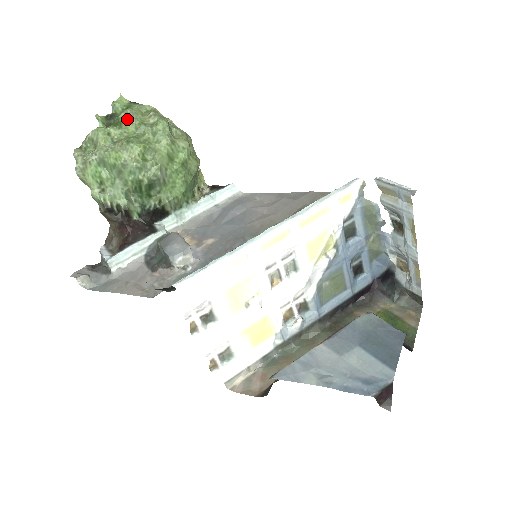
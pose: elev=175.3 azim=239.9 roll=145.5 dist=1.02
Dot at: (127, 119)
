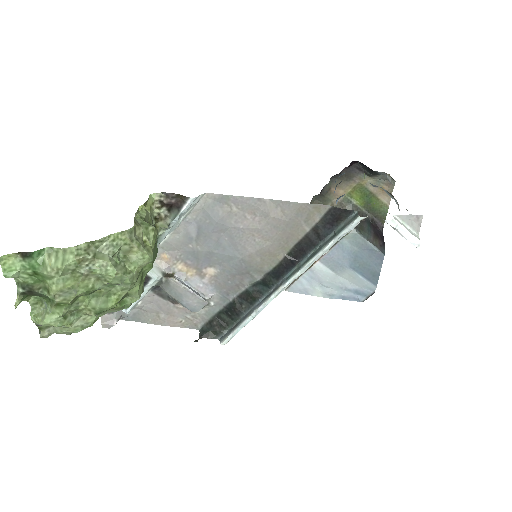
Dot at: (70, 301)
